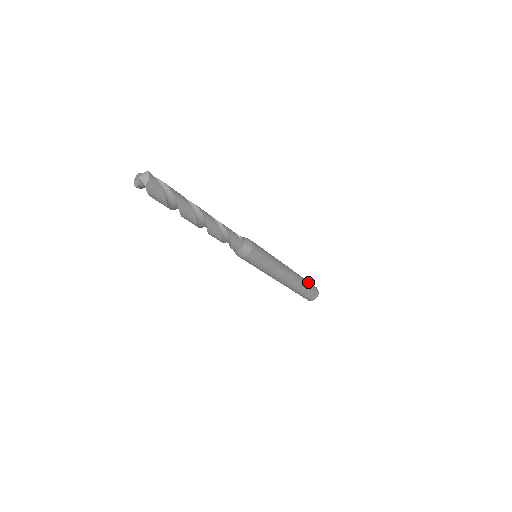
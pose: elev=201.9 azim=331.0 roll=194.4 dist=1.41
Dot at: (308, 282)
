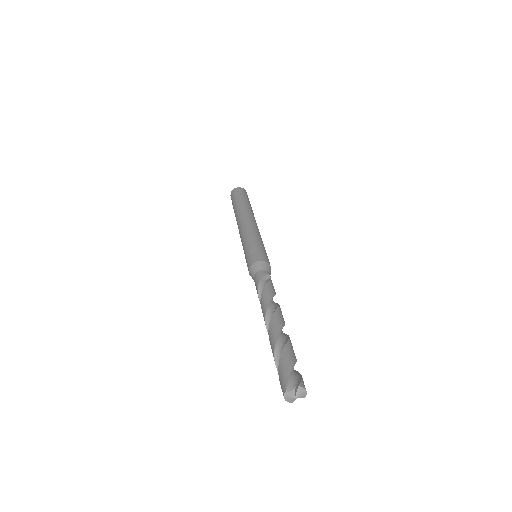
Dot at: (247, 199)
